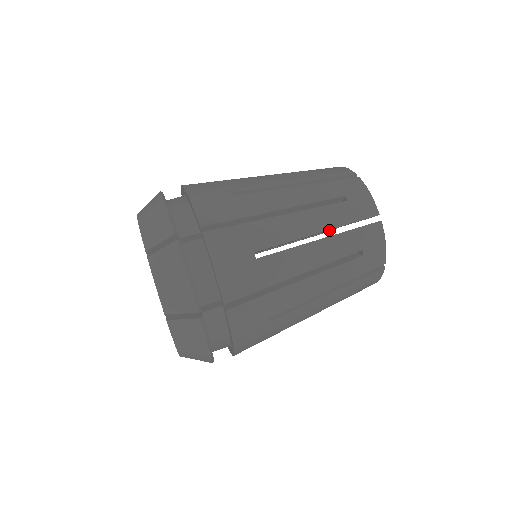
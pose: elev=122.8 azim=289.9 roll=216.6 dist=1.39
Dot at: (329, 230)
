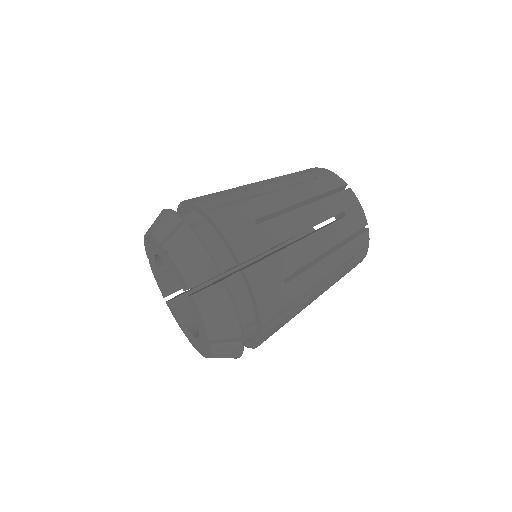
Dot at: occluded
